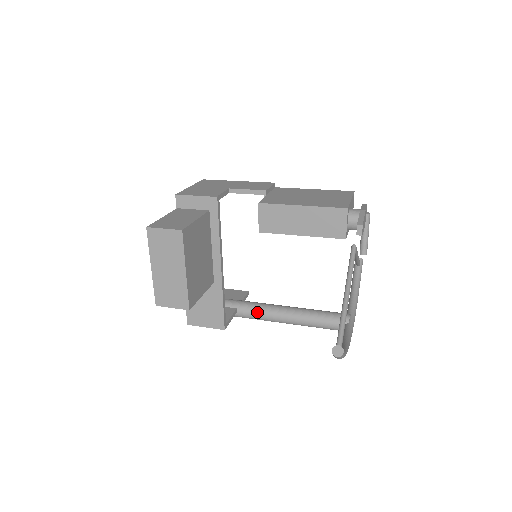
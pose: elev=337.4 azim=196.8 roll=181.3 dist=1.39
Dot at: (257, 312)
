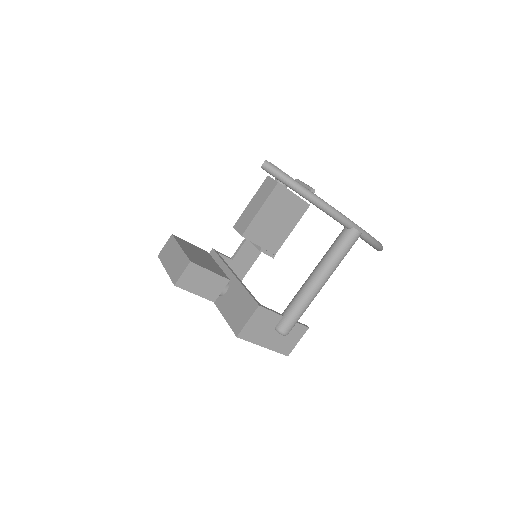
Dot at: (294, 298)
